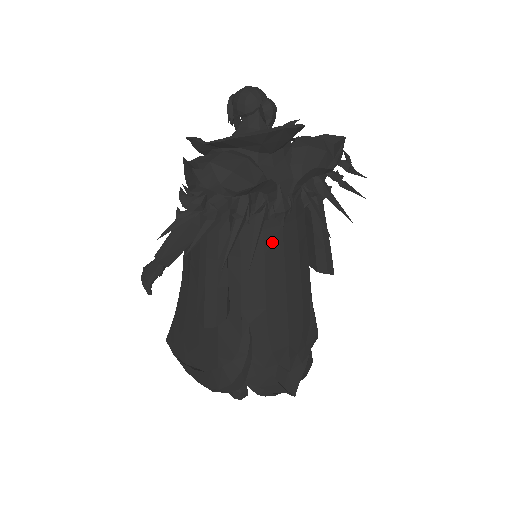
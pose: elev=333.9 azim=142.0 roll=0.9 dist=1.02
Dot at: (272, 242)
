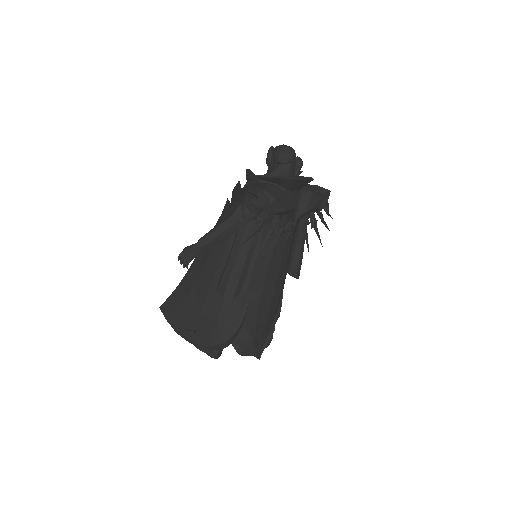
Dot at: (278, 249)
